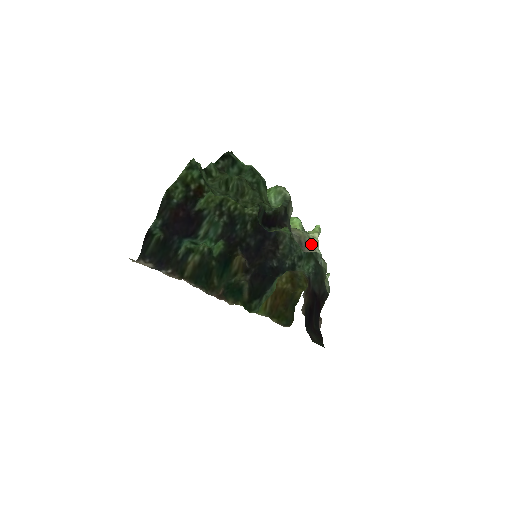
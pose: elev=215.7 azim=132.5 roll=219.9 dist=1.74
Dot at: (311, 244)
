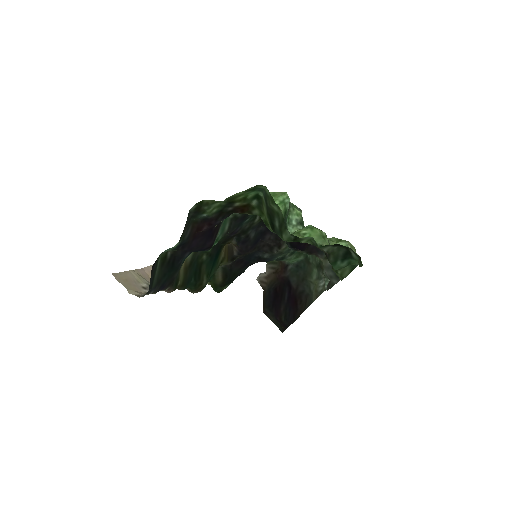
Dot at: occluded
